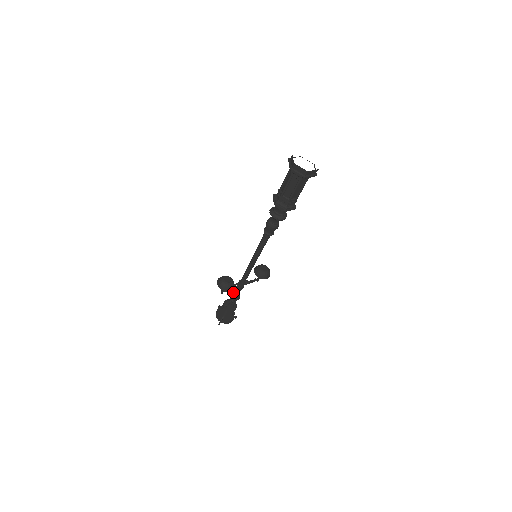
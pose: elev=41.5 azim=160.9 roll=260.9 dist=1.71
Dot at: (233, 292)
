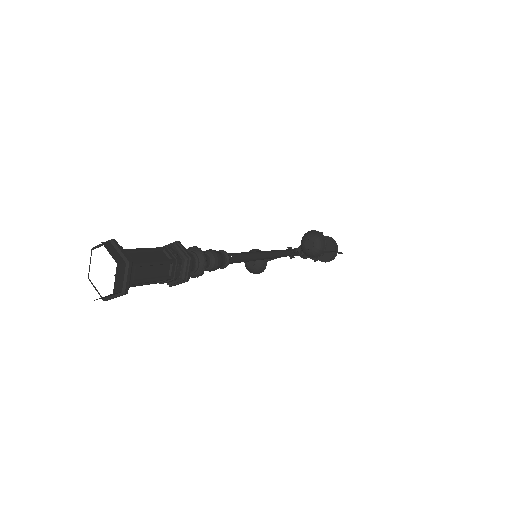
Dot at: occluded
